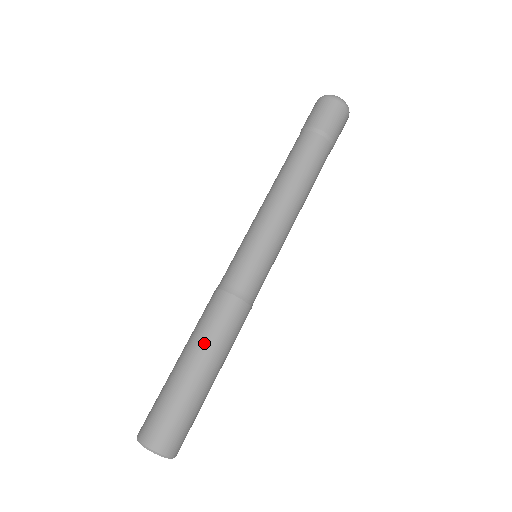
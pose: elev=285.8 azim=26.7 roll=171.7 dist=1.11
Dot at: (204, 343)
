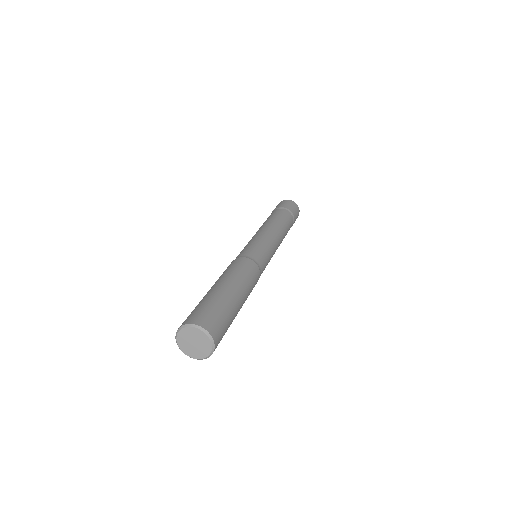
Dot at: (226, 276)
